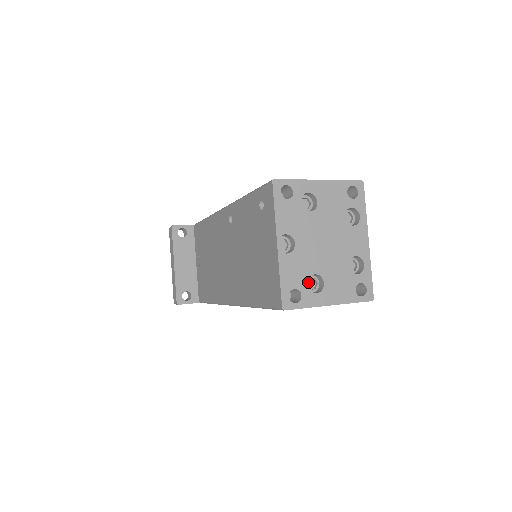
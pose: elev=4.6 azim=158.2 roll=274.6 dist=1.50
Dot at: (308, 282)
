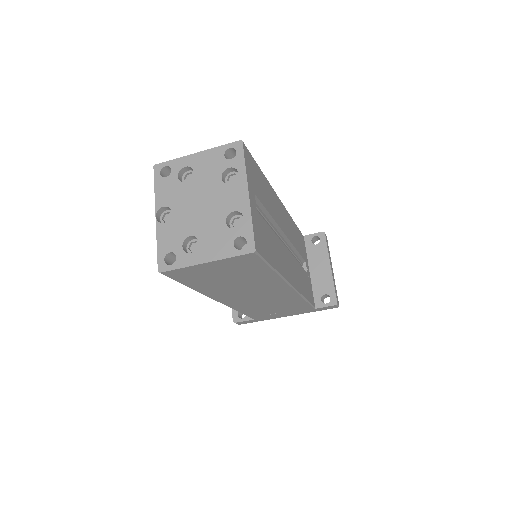
Dot at: (193, 246)
